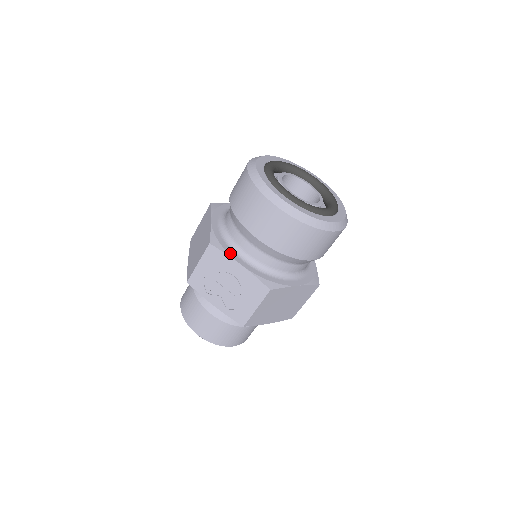
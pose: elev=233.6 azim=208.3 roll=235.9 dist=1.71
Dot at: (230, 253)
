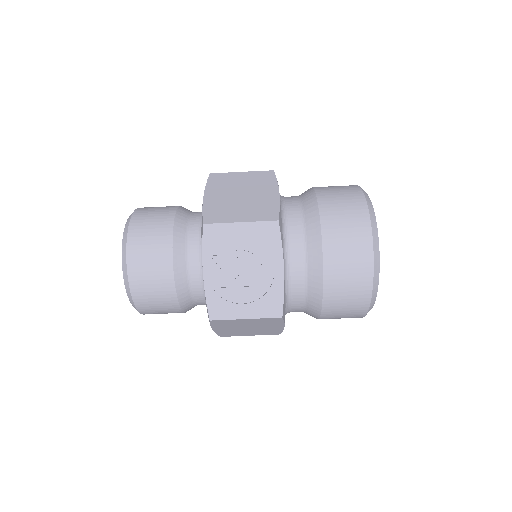
Dot at: occluded
